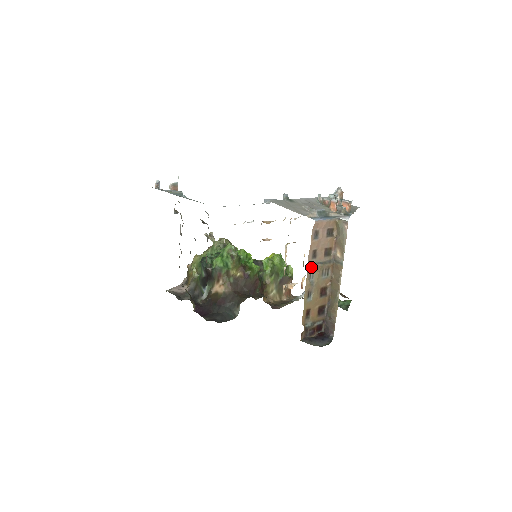
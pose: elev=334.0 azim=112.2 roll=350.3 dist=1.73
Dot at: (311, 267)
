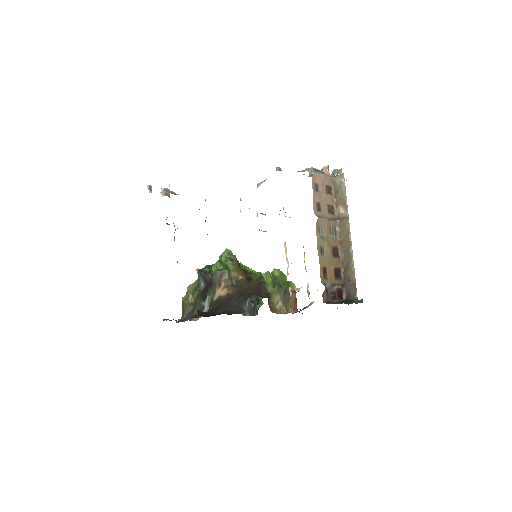
Dot at: (318, 218)
